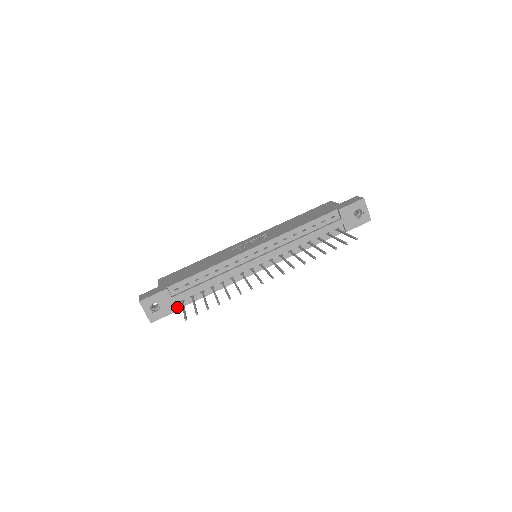
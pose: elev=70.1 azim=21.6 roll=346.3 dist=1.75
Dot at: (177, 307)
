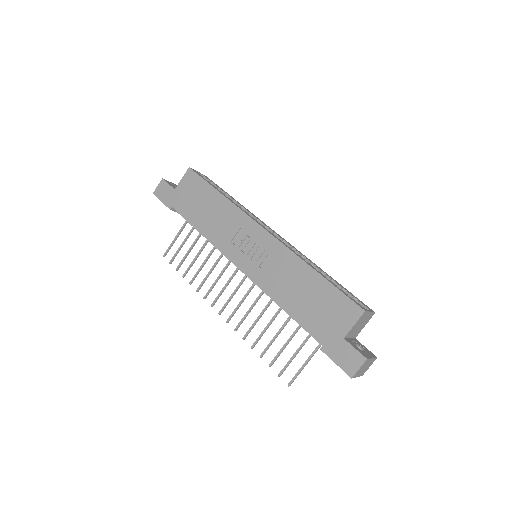
Dot at: occluded
